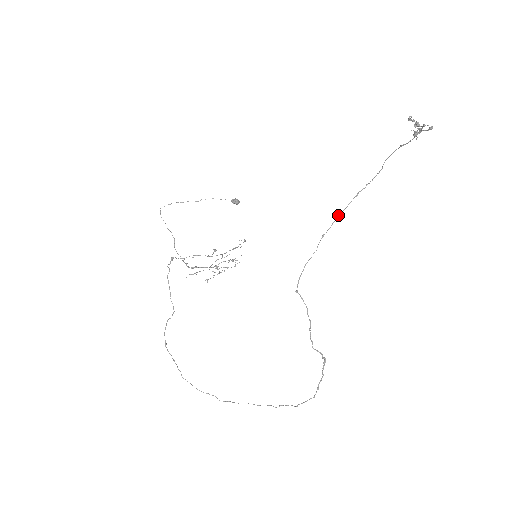
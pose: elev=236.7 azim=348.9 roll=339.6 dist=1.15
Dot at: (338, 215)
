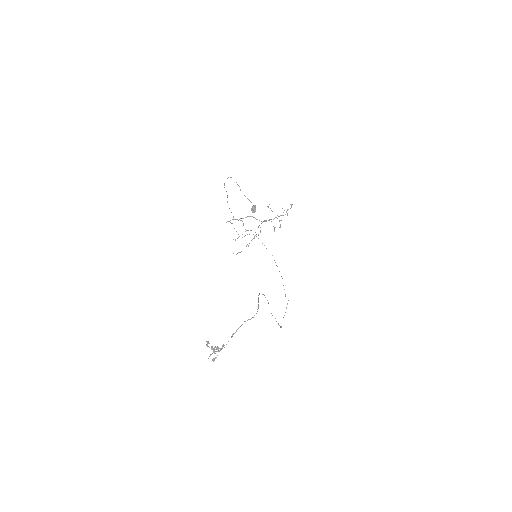
Dot at: (258, 299)
